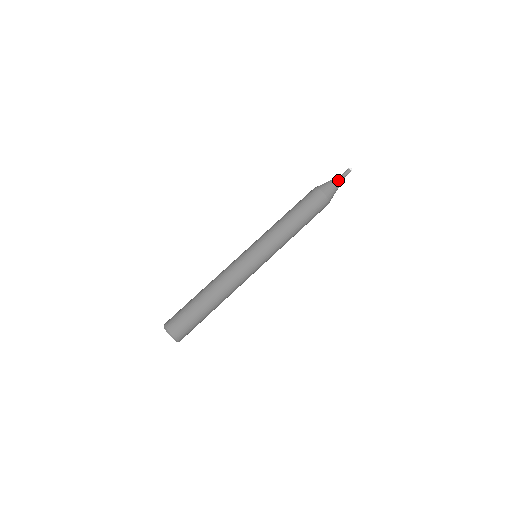
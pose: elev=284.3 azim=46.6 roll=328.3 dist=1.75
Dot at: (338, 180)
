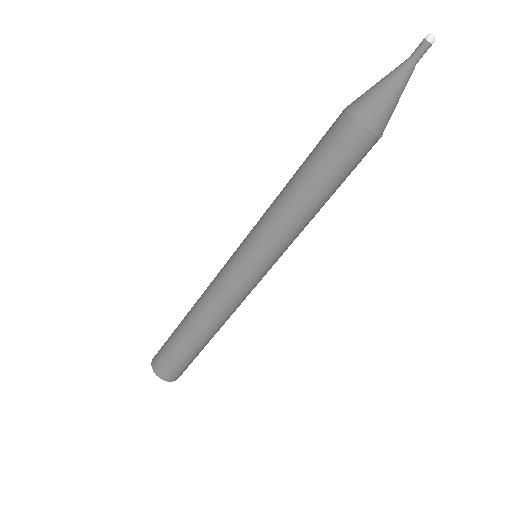
Dot at: (401, 81)
